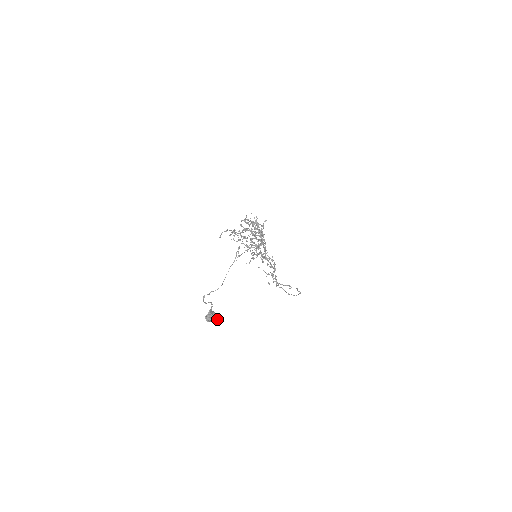
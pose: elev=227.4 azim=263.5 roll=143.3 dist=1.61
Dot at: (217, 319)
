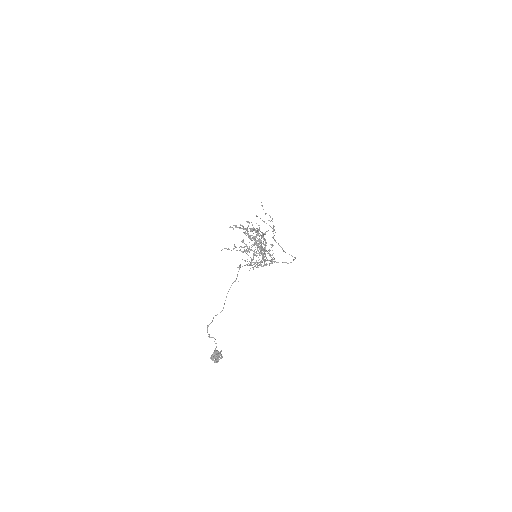
Dot at: (221, 358)
